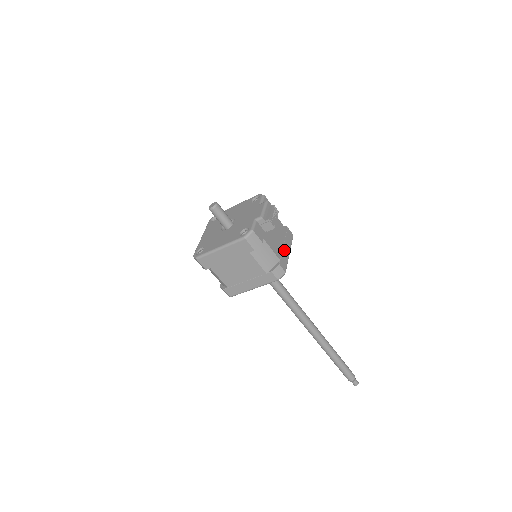
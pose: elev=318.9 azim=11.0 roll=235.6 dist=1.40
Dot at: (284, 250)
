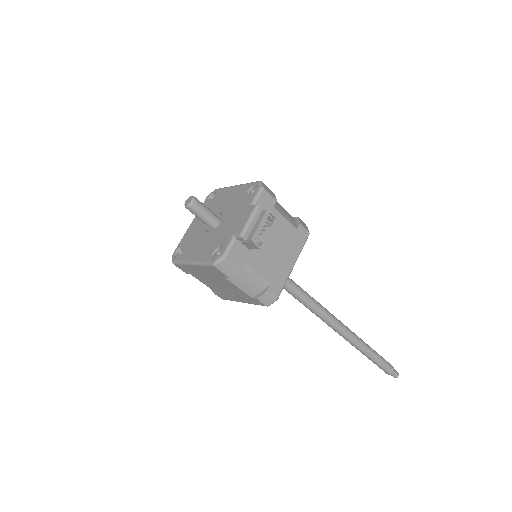
Dot at: (283, 264)
